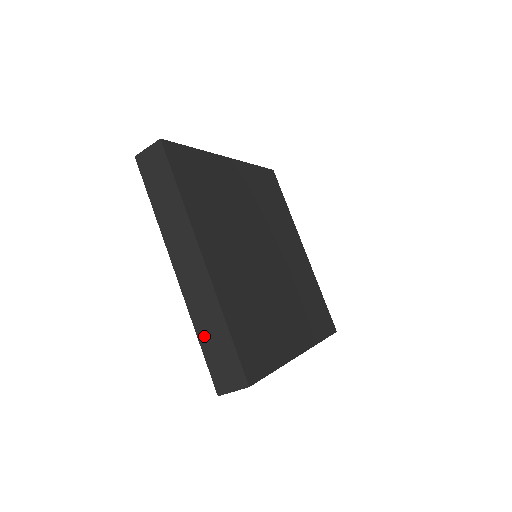
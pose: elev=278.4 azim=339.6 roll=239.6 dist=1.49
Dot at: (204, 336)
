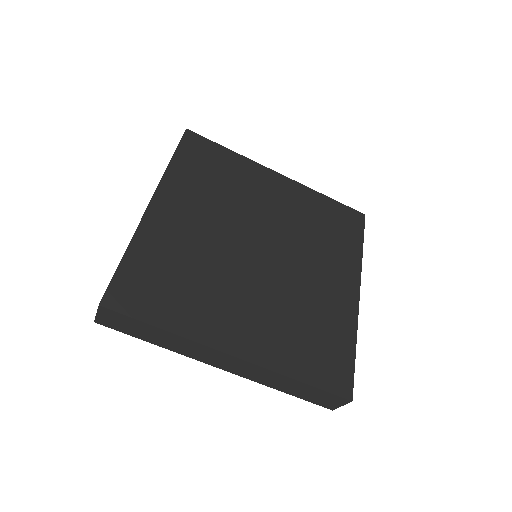
Dot at: (287, 390)
